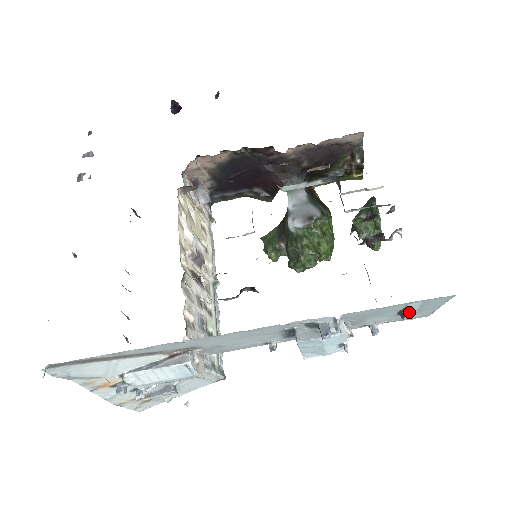
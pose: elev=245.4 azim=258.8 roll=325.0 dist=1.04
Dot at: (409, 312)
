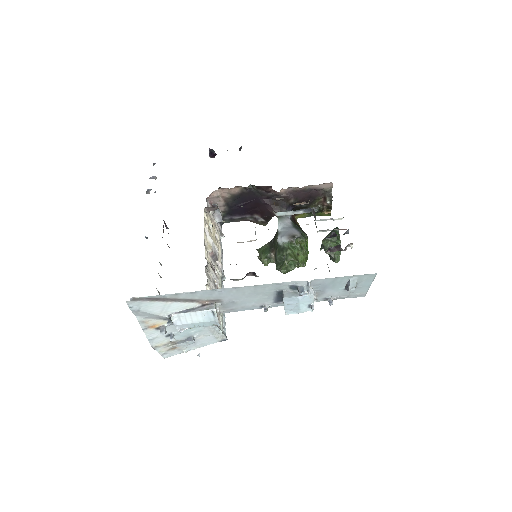
Dot at: (351, 285)
